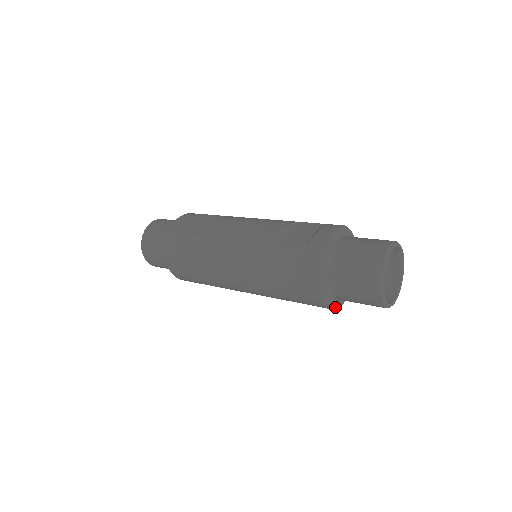
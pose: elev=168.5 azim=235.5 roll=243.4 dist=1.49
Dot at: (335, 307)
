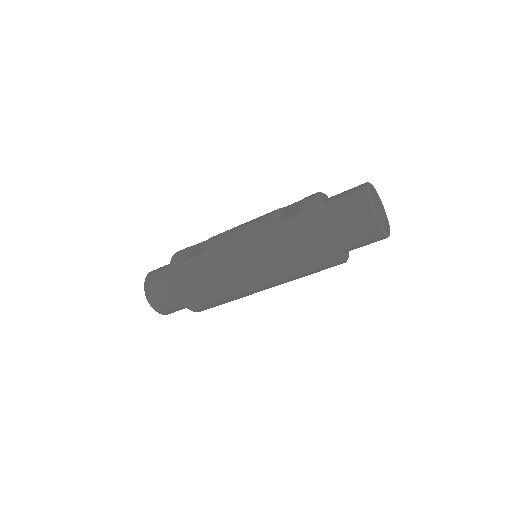
Dot at: (343, 260)
